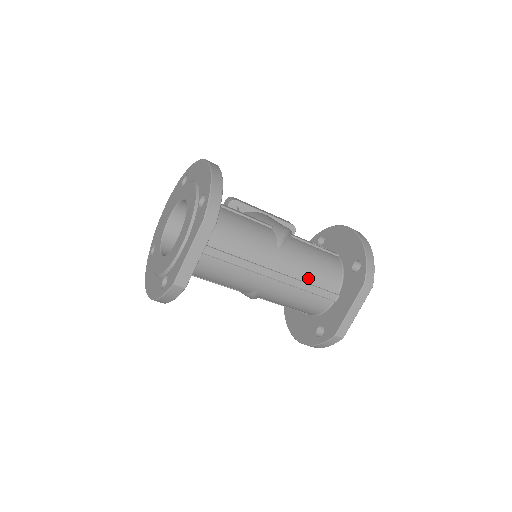
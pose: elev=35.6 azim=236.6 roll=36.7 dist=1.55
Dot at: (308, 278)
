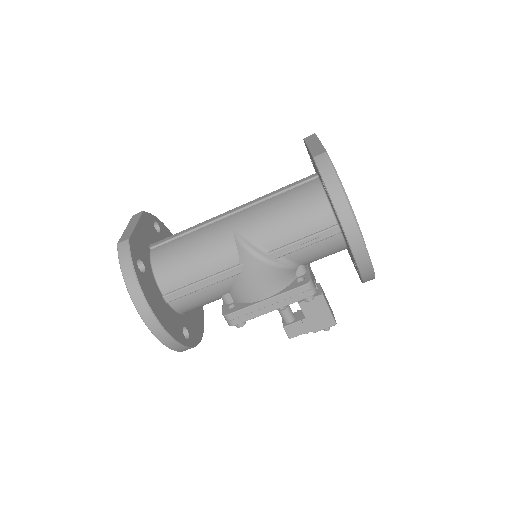
Dot at: occluded
